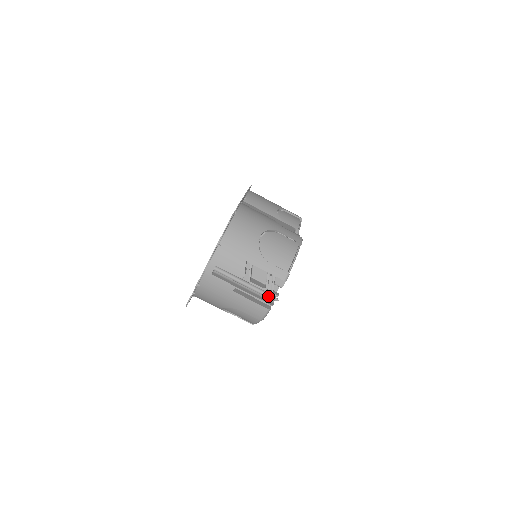
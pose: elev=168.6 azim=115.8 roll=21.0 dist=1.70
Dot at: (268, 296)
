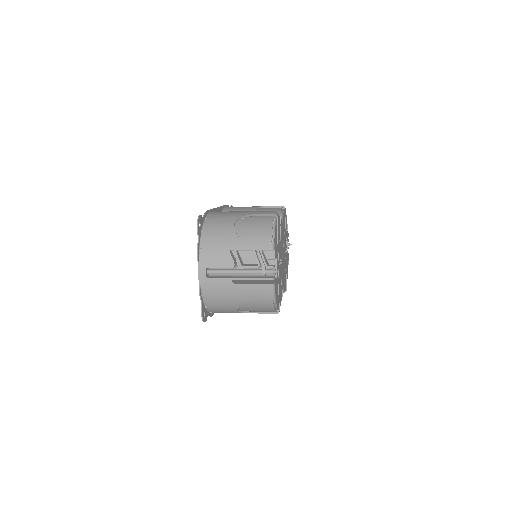
Dot at: (265, 272)
